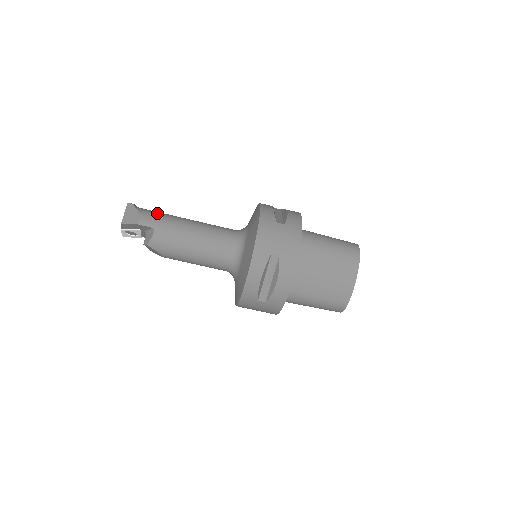
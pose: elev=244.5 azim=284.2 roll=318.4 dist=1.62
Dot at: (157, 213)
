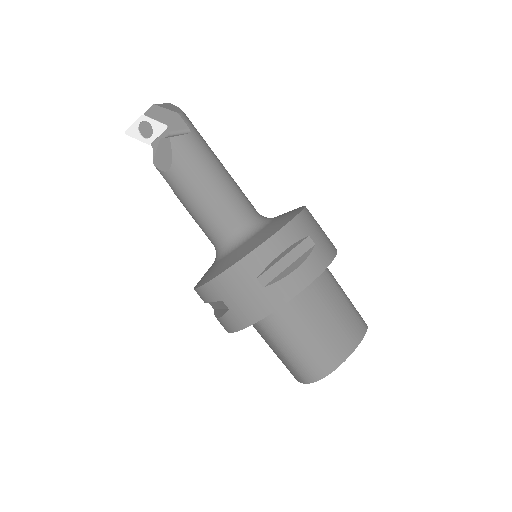
Dot at: occluded
